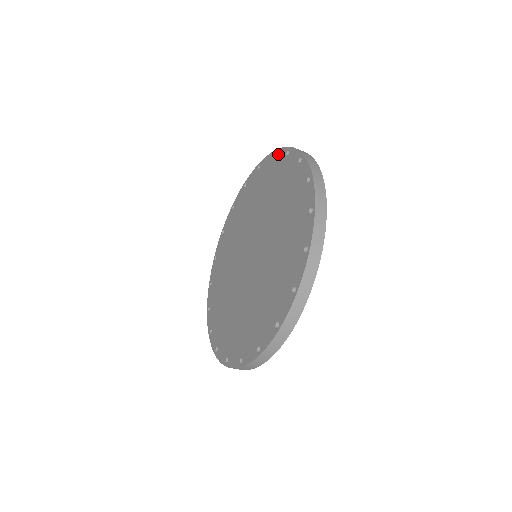
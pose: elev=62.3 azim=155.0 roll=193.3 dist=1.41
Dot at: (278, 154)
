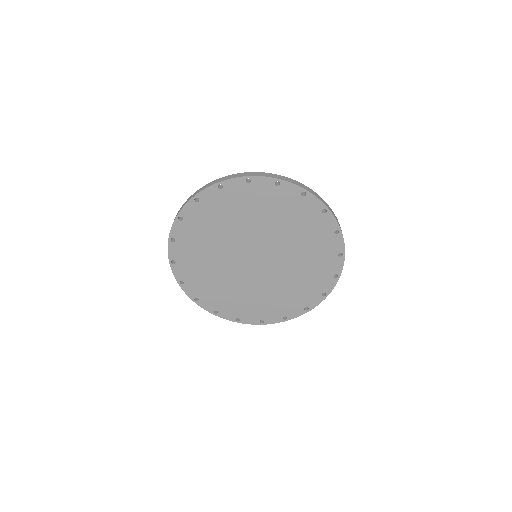
Dot at: (329, 219)
